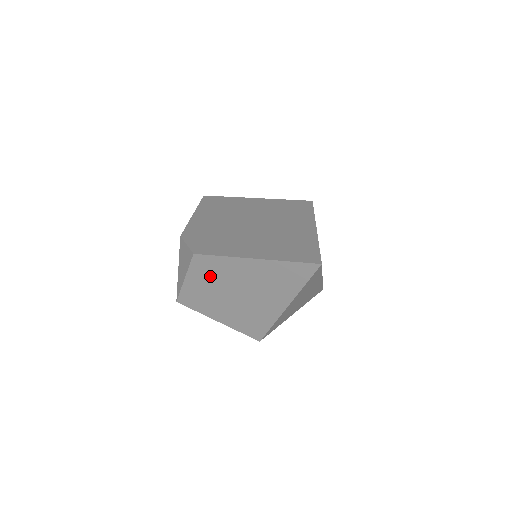
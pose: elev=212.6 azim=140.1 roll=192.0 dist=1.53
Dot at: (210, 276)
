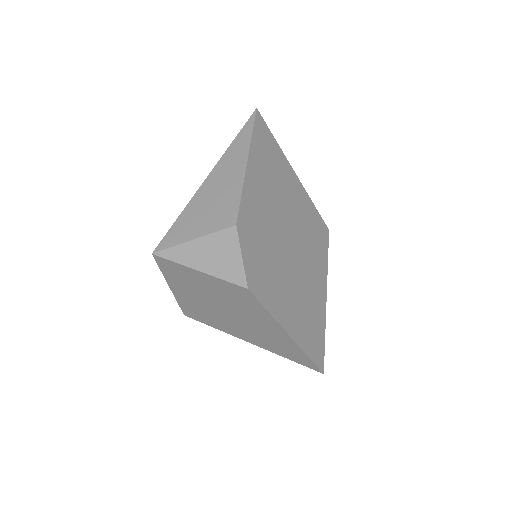
Dot at: (229, 296)
